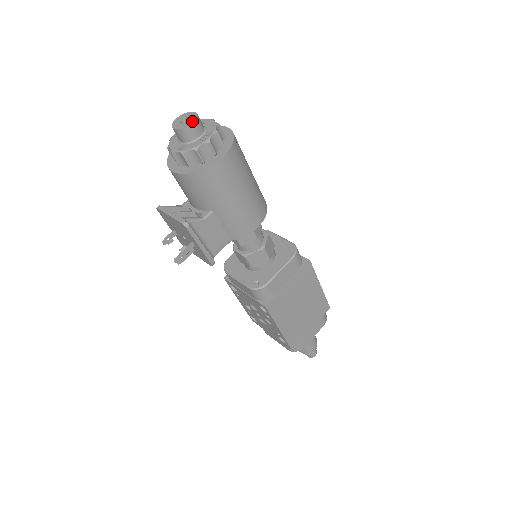
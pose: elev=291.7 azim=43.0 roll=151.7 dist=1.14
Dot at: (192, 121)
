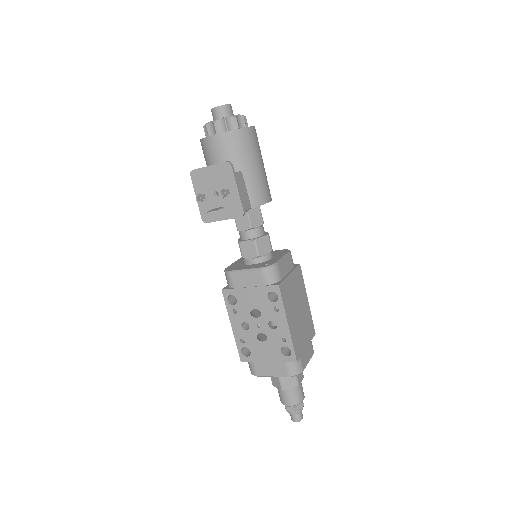
Dot at: (229, 104)
